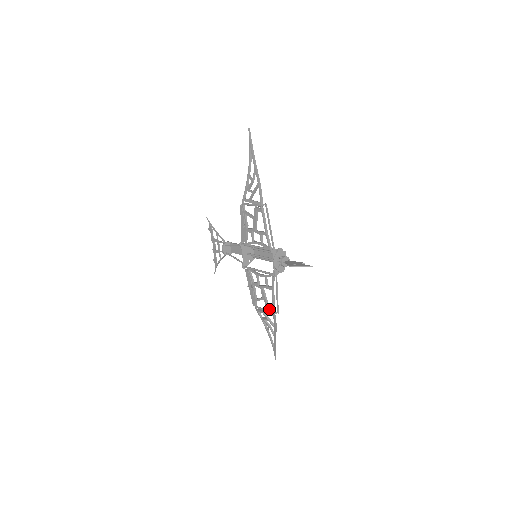
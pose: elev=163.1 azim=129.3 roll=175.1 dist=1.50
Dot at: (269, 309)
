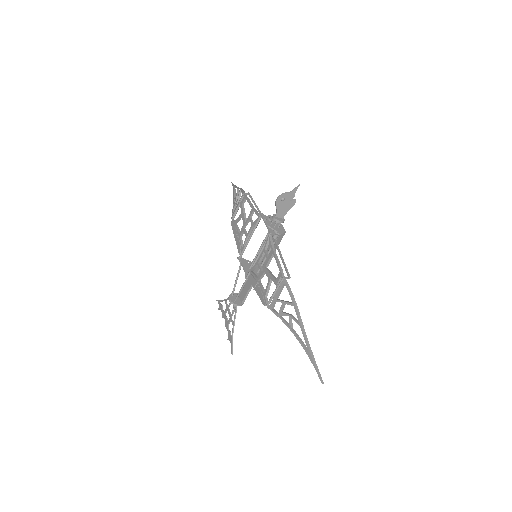
Dot at: (277, 280)
